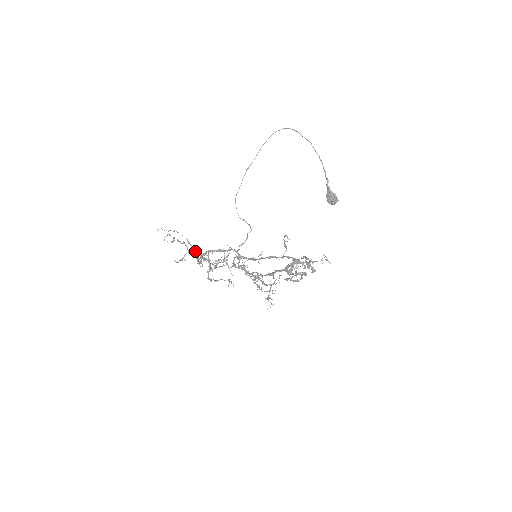
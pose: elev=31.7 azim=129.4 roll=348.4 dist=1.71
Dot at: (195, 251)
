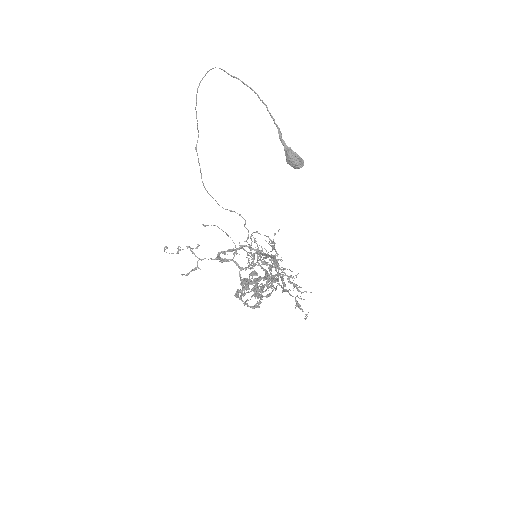
Dot at: (239, 243)
